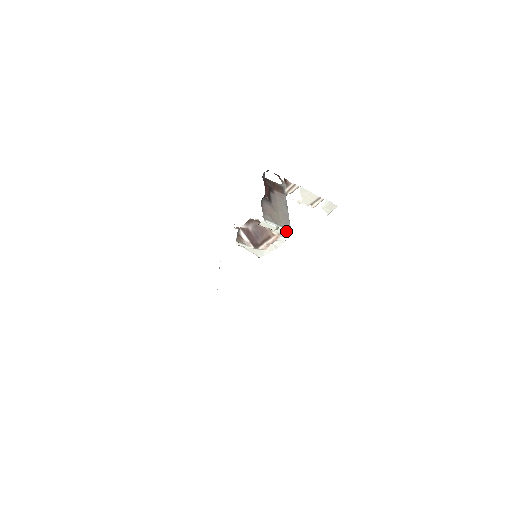
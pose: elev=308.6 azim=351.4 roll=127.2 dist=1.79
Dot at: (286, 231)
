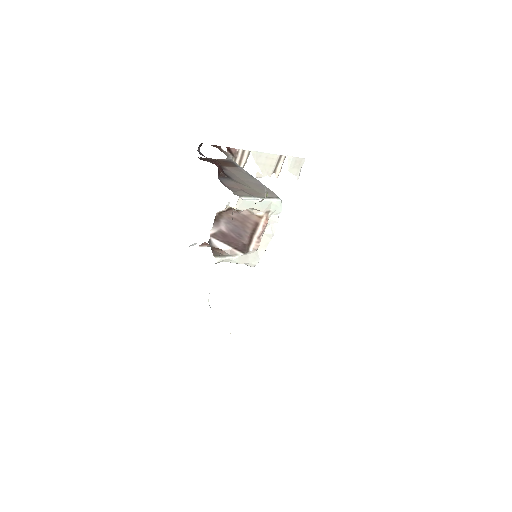
Dot at: (274, 202)
